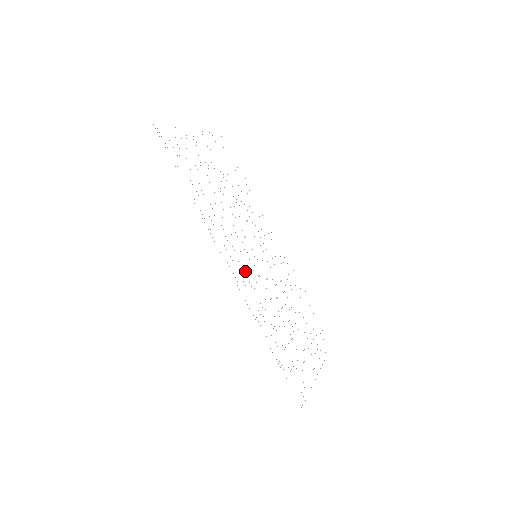
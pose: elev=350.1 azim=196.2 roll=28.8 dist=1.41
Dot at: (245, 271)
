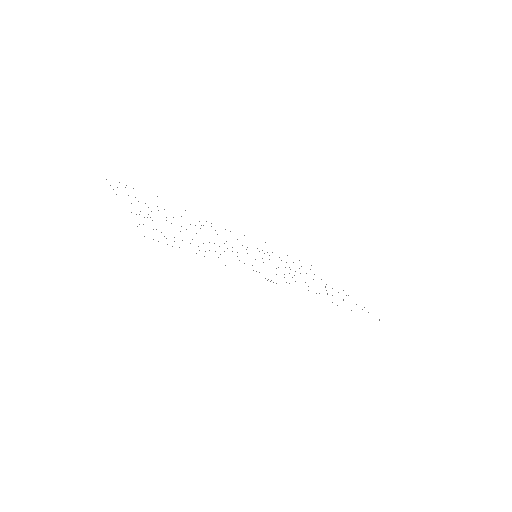
Dot at: occluded
